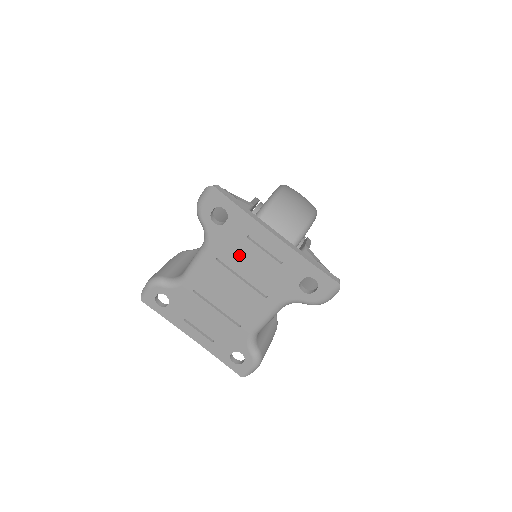
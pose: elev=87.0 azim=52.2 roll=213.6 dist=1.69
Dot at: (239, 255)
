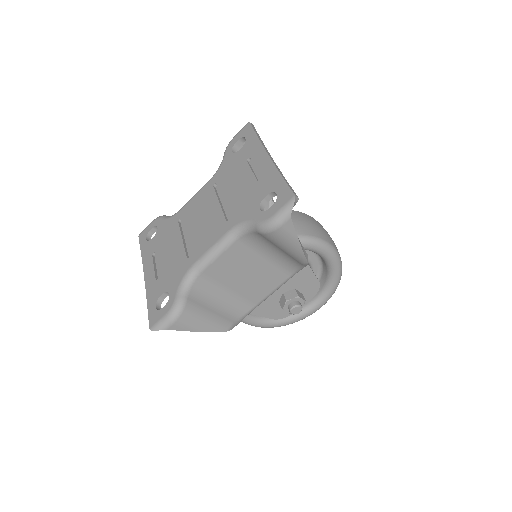
Dot at: (232, 178)
